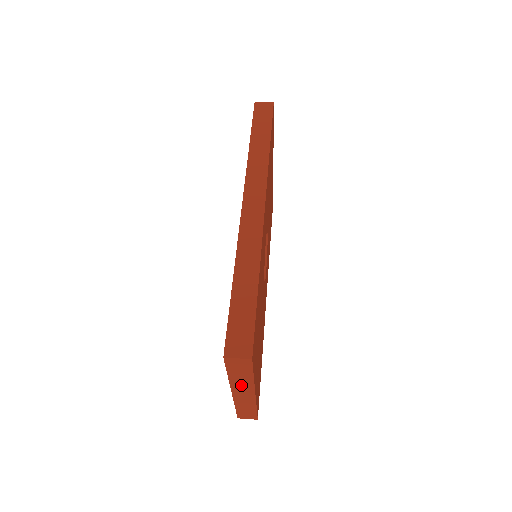
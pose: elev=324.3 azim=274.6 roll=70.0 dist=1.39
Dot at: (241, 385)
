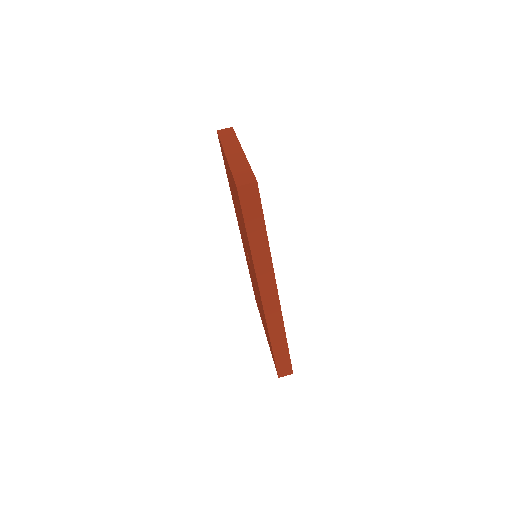
Dot at: occluded
